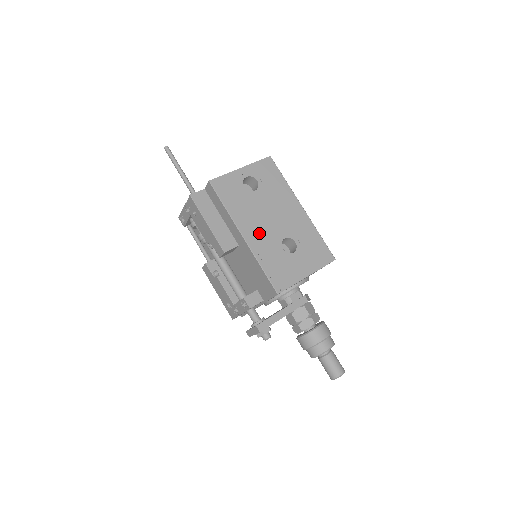
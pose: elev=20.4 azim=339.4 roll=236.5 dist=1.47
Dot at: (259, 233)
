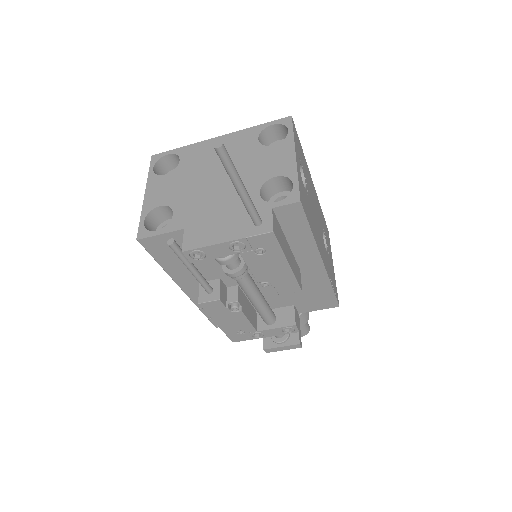
Dot at: (322, 246)
